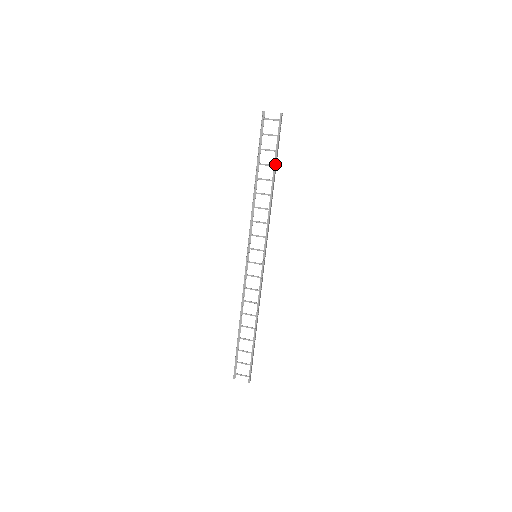
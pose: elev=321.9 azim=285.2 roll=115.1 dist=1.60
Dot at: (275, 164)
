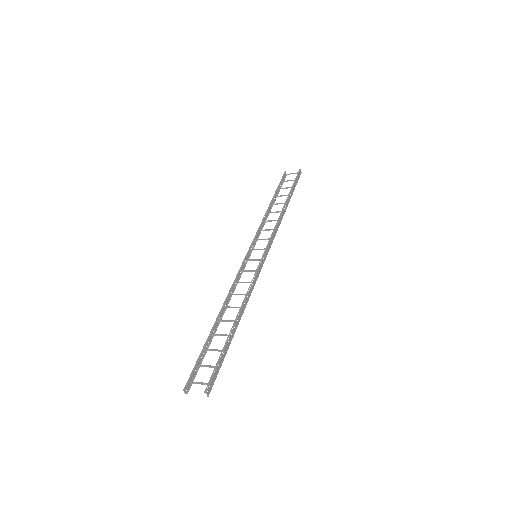
Dot at: occluded
